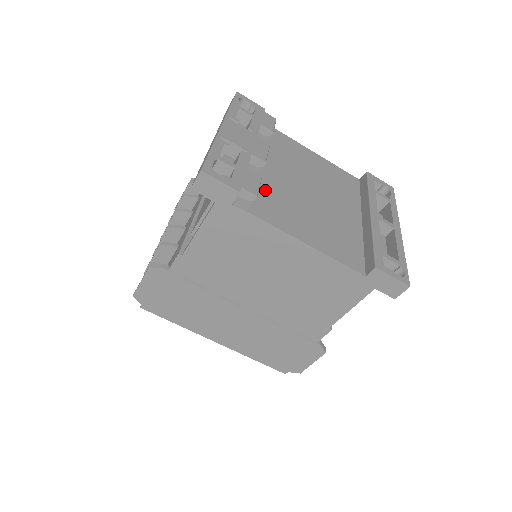
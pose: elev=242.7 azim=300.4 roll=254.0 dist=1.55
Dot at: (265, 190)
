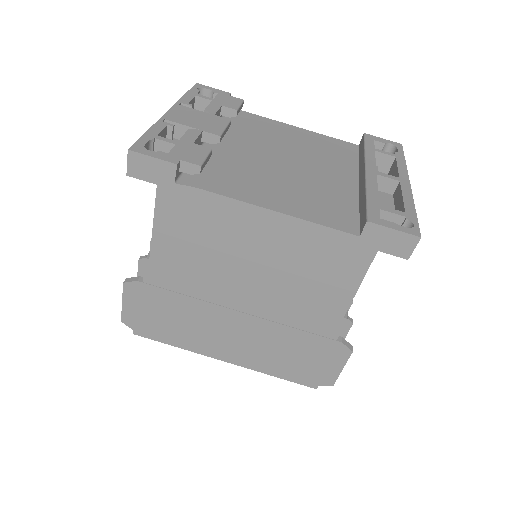
Dot at: (223, 165)
